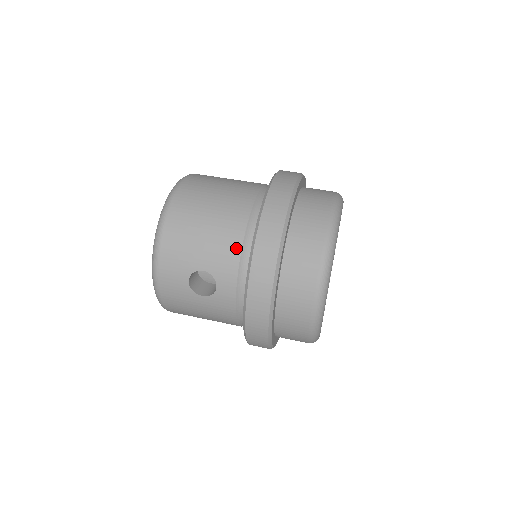
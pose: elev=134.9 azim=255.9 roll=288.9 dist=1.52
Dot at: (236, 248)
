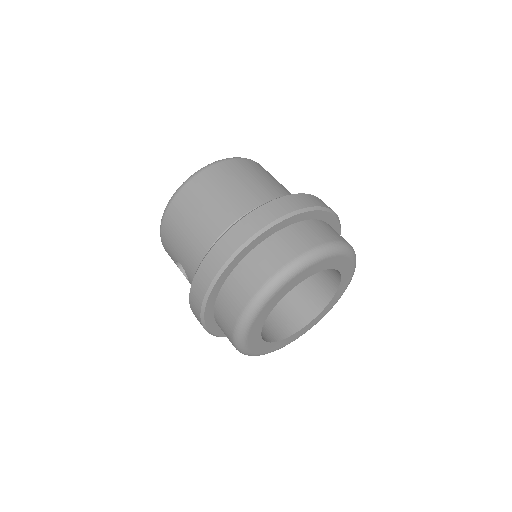
Dot at: (197, 264)
